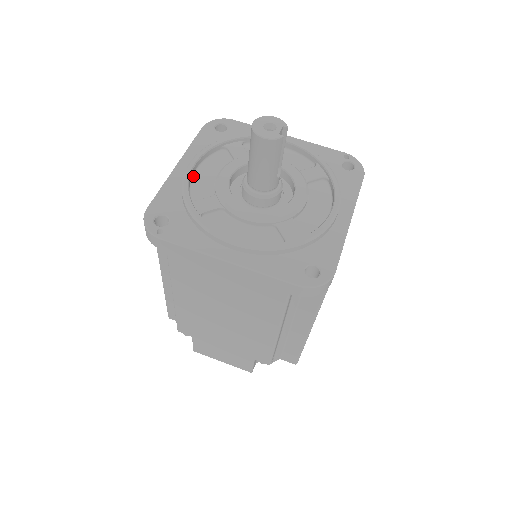
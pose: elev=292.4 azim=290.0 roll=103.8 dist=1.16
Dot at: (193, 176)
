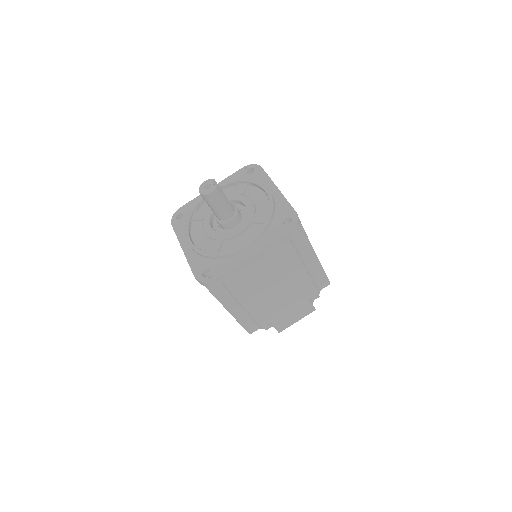
Dot at: (195, 245)
